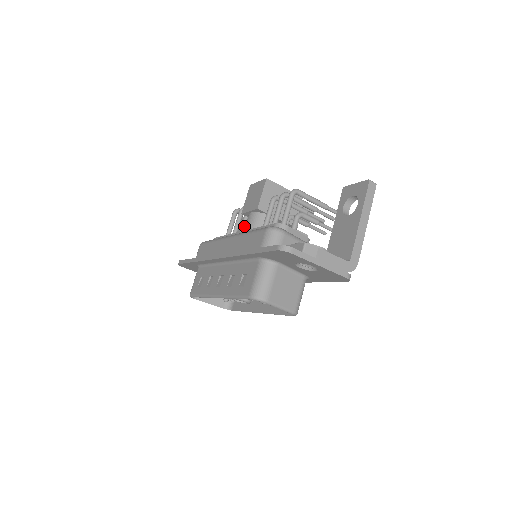
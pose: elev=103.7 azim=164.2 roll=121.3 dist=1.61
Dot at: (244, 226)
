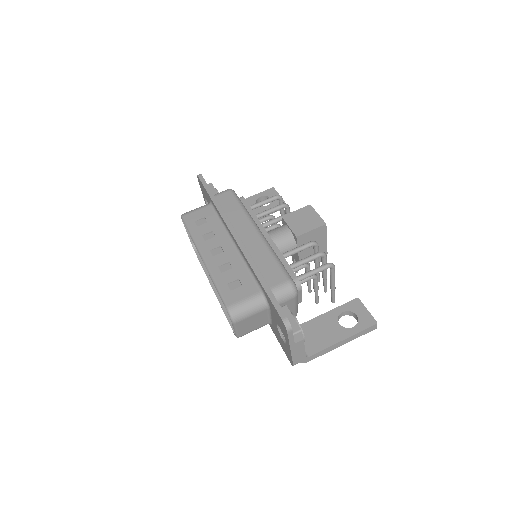
Dot at: (272, 223)
